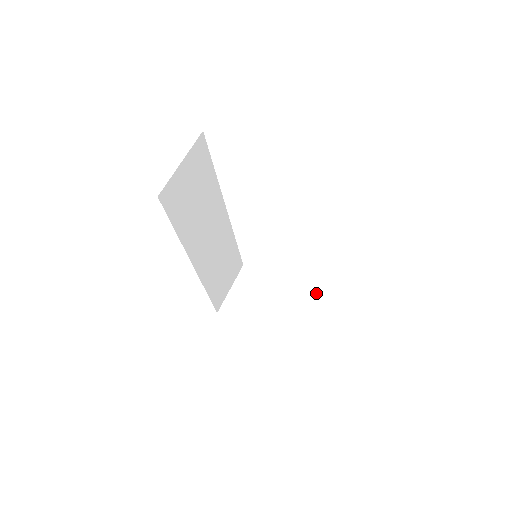
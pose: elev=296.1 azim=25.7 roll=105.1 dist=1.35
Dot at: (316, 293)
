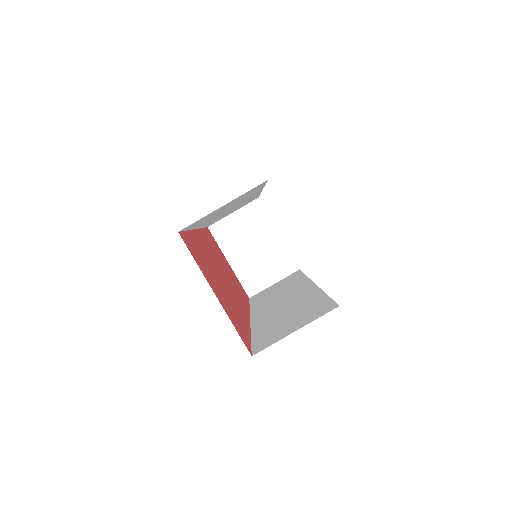
Dot at: (298, 269)
